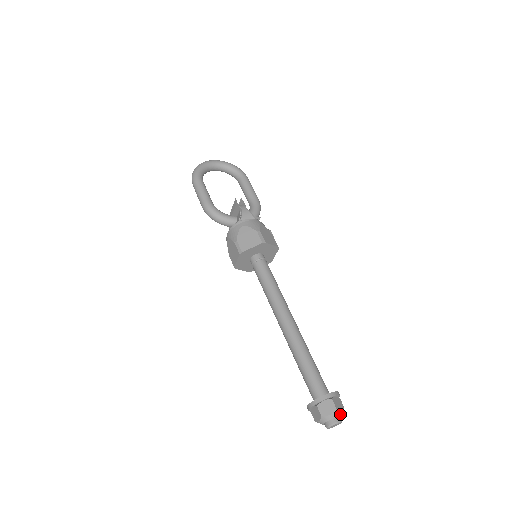
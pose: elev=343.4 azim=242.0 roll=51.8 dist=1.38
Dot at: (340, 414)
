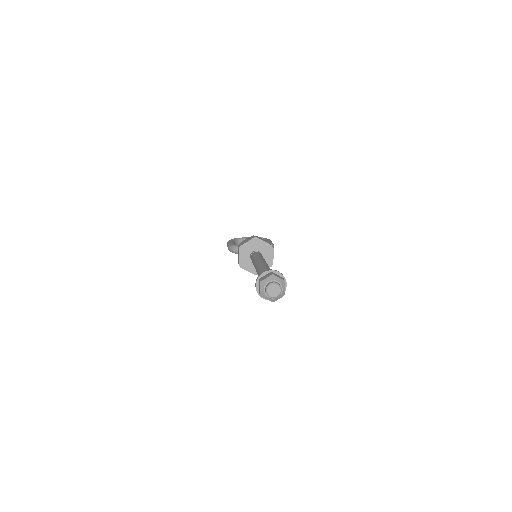
Dot at: (277, 280)
